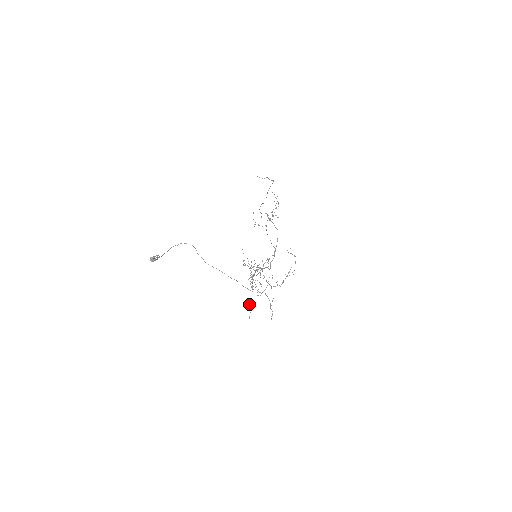
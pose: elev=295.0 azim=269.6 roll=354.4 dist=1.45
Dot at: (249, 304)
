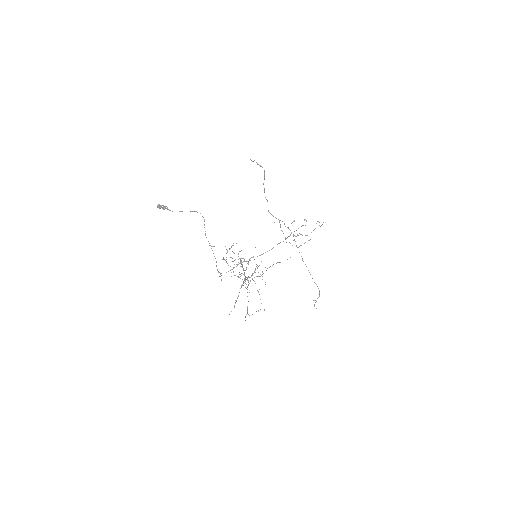
Dot at: occluded
